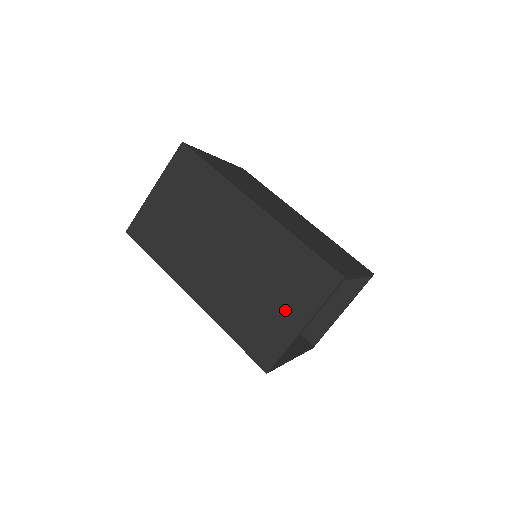
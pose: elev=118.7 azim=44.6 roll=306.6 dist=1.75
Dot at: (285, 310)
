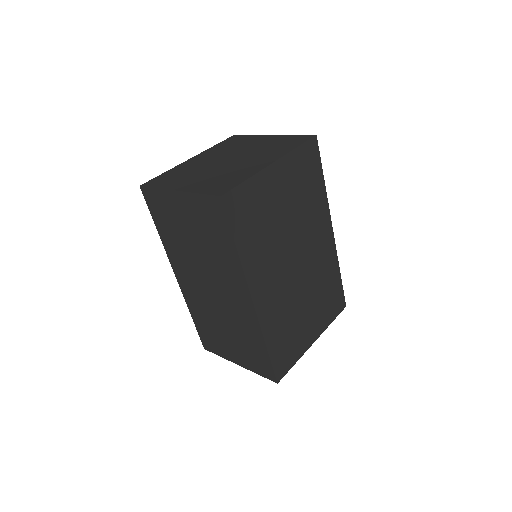
Dot at: (232, 350)
